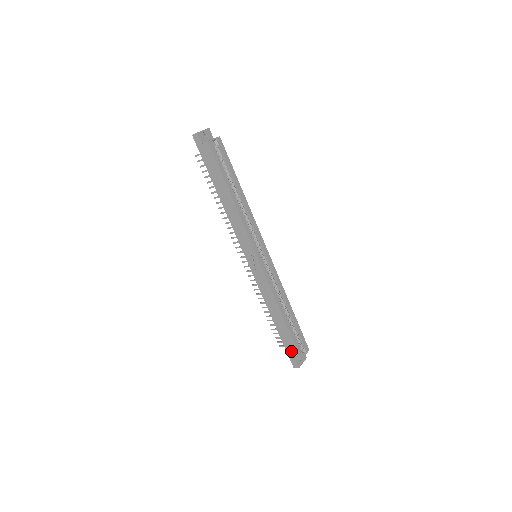
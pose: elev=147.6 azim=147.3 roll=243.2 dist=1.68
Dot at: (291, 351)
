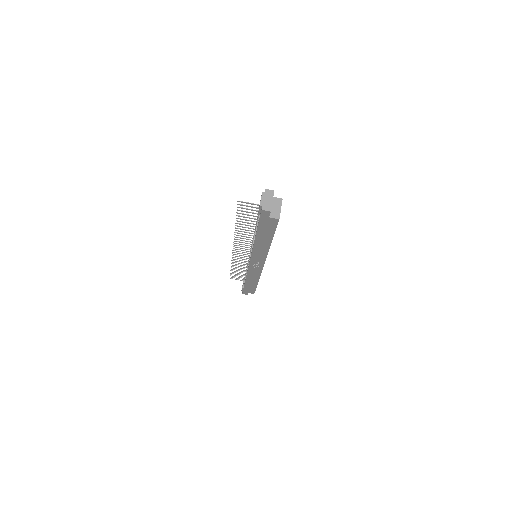
Dot at: (248, 291)
